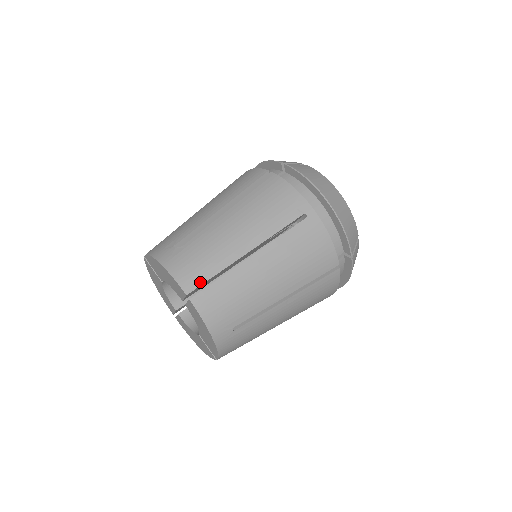
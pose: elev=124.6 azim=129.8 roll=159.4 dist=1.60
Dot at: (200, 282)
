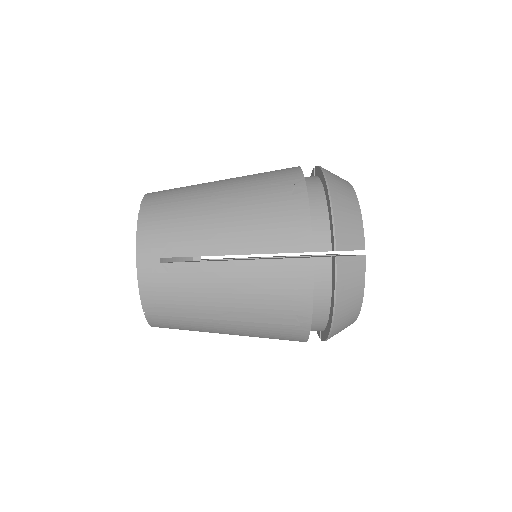
Dot at: (161, 311)
